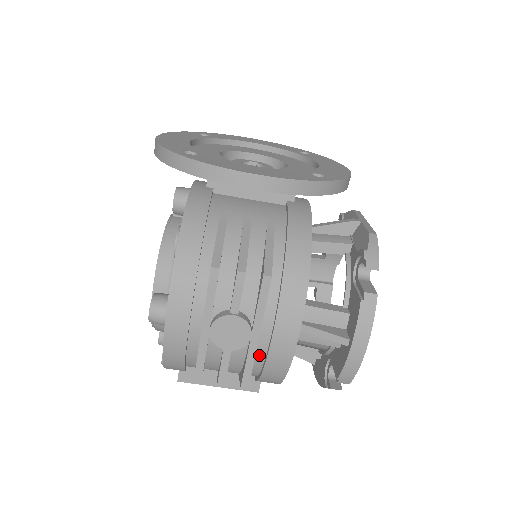
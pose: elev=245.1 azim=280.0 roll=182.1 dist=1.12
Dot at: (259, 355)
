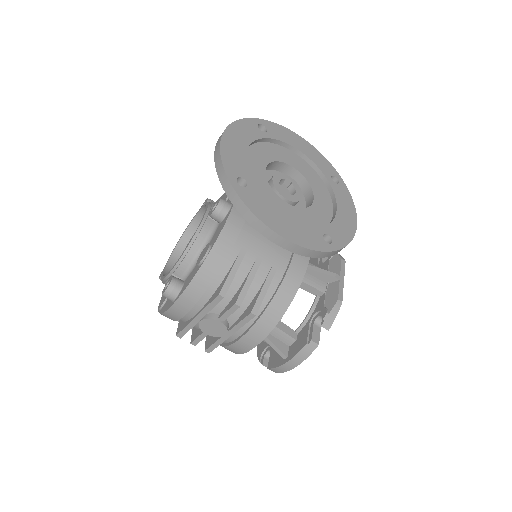
Dot at: (225, 340)
